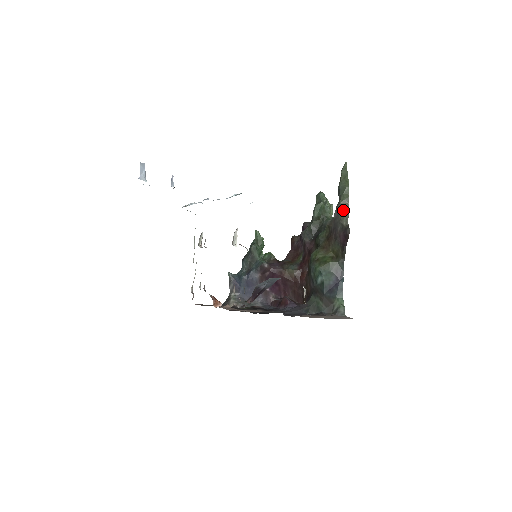
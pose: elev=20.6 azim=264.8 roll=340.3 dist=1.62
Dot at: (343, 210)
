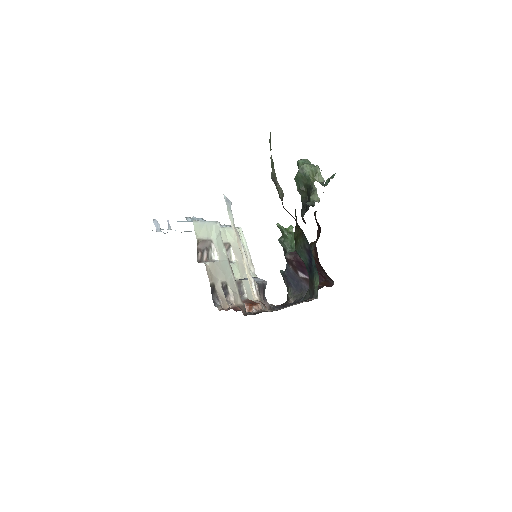
Dot at: (275, 184)
